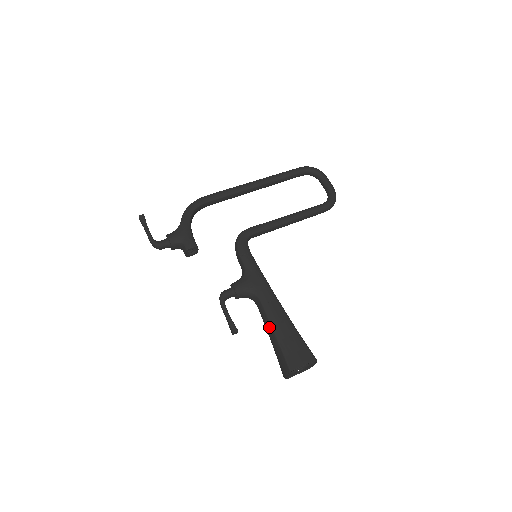
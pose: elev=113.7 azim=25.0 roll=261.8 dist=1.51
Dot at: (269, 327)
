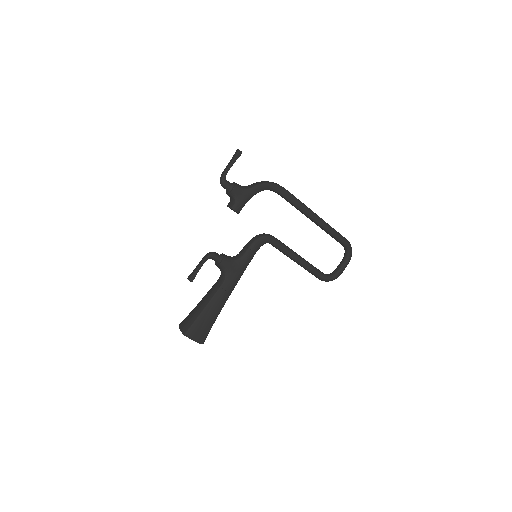
Dot at: (207, 301)
